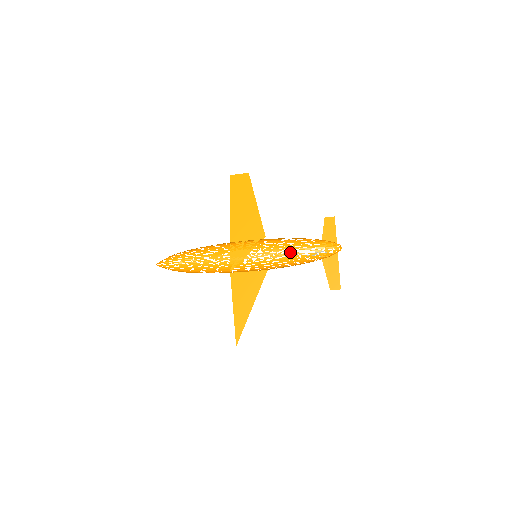
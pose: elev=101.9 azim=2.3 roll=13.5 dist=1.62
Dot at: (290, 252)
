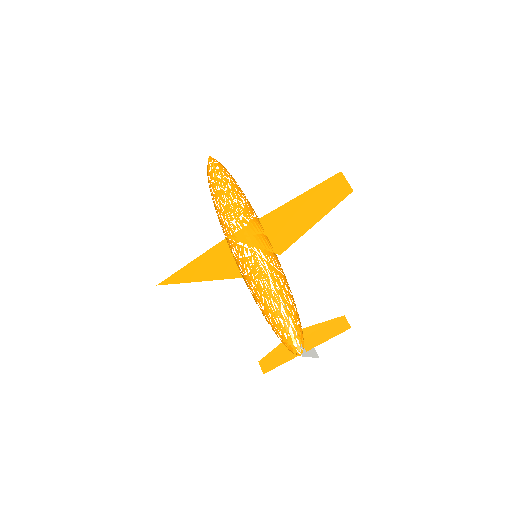
Dot at: (263, 294)
